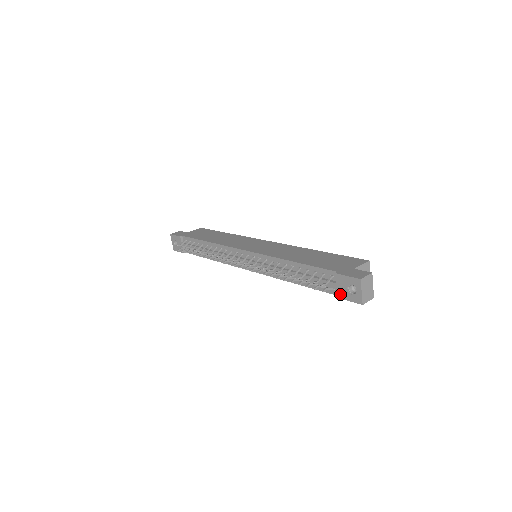
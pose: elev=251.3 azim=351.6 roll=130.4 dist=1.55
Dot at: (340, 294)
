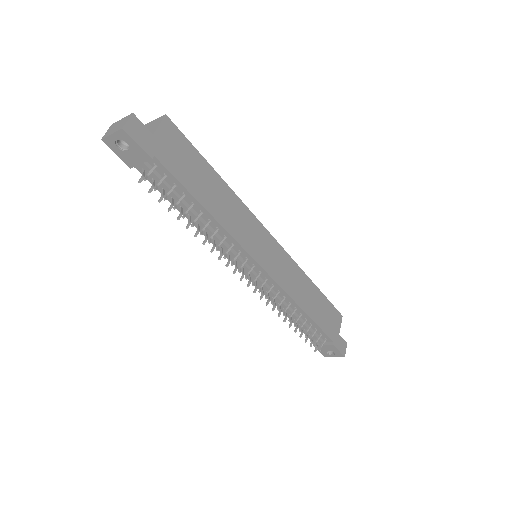
Dot at: (318, 347)
